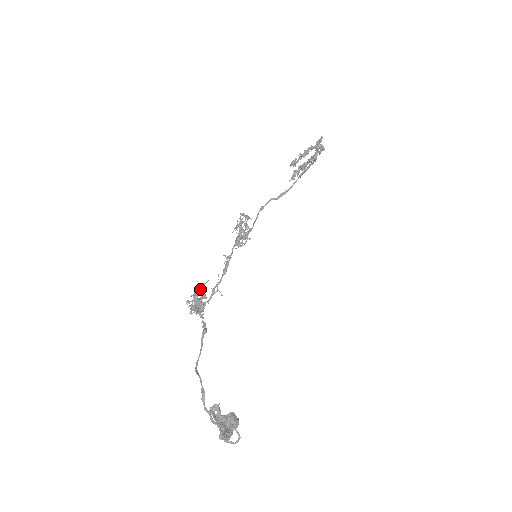
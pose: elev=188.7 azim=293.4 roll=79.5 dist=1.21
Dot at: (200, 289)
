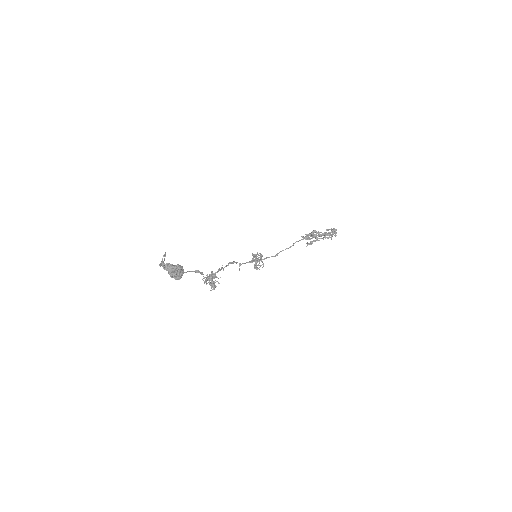
Dot at: (213, 274)
